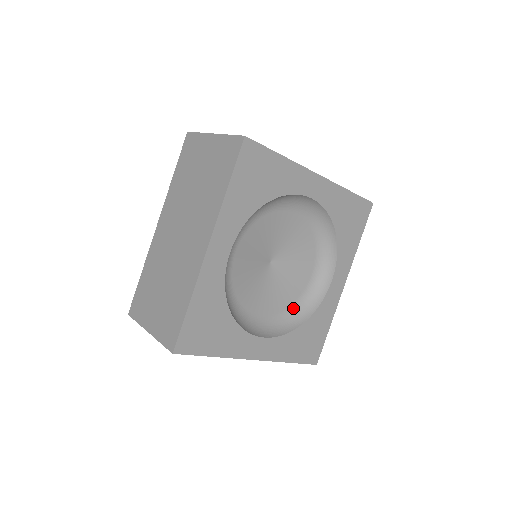
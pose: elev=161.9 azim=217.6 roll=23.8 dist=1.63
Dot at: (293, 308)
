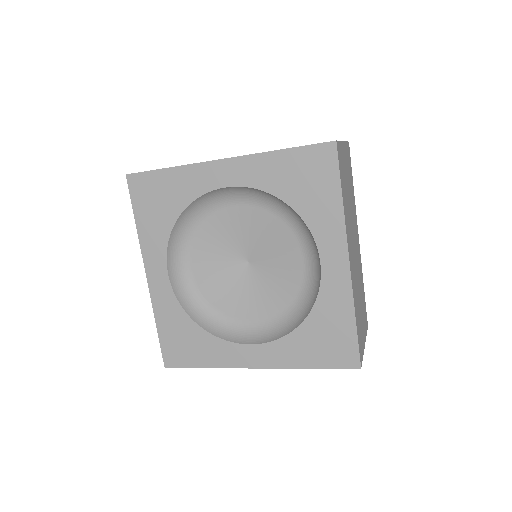
Dot at: (296, 304)
